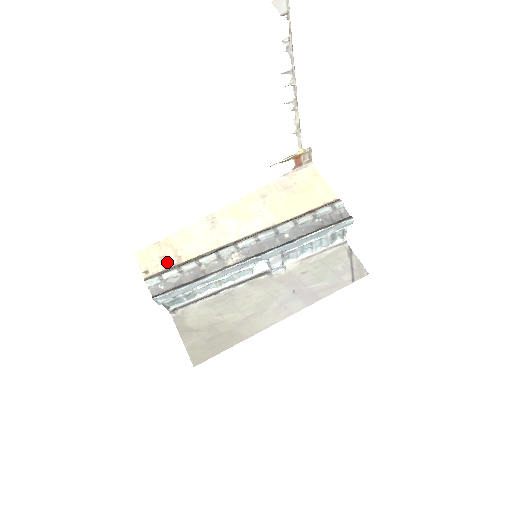
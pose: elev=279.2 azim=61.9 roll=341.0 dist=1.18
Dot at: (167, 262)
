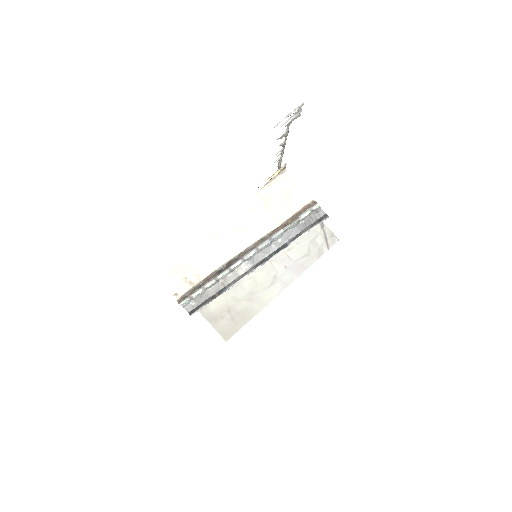
Dot at: (190, 282)
